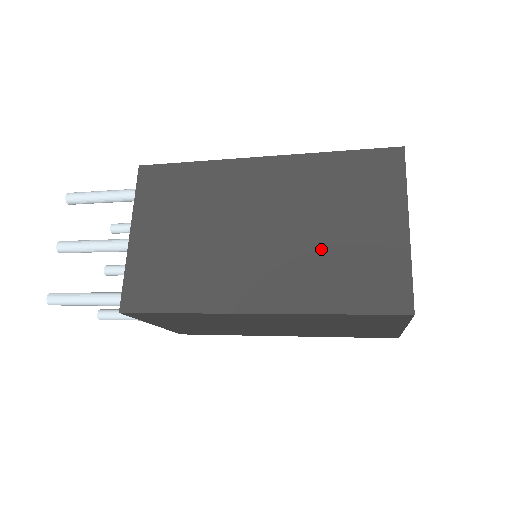
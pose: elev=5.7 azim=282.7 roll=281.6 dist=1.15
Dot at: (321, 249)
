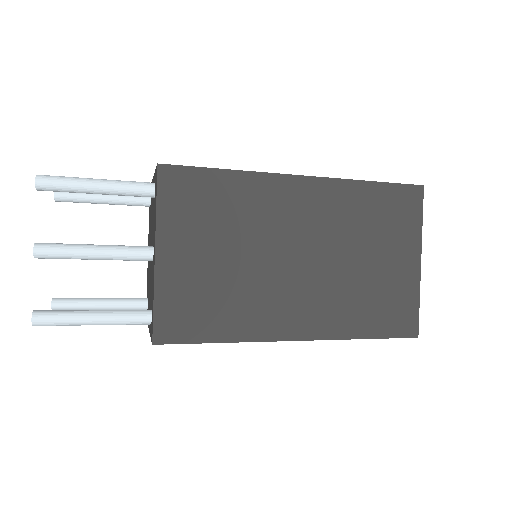
Dot at: (354, 280)
